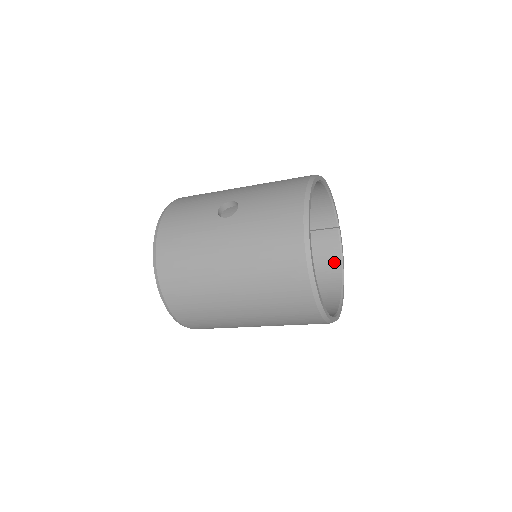
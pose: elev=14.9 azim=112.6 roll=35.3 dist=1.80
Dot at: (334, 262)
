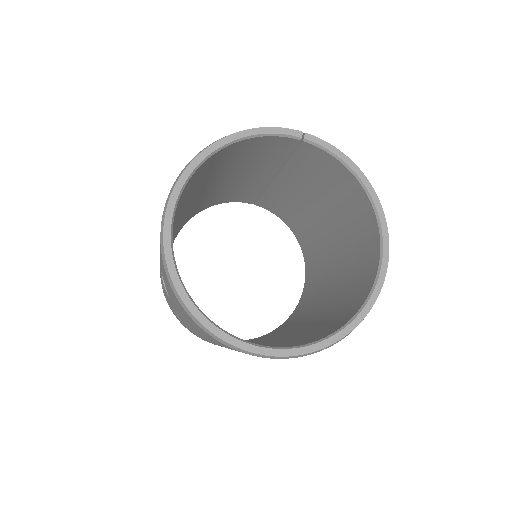
Dot at: (345, 177)
